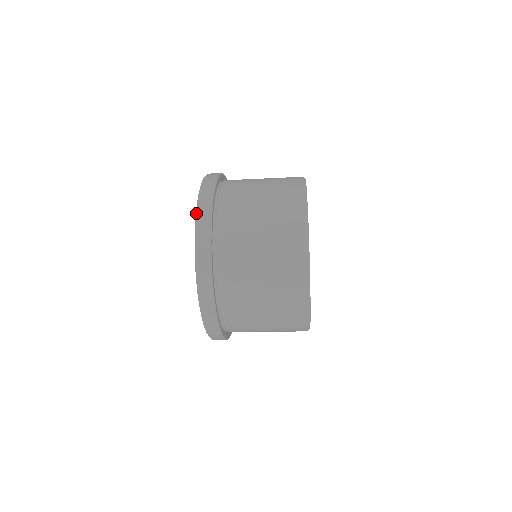
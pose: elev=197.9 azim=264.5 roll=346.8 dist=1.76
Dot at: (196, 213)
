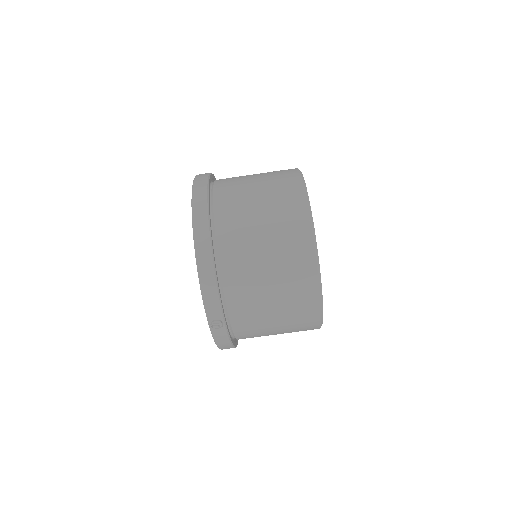
Dot at: (196, 175)
